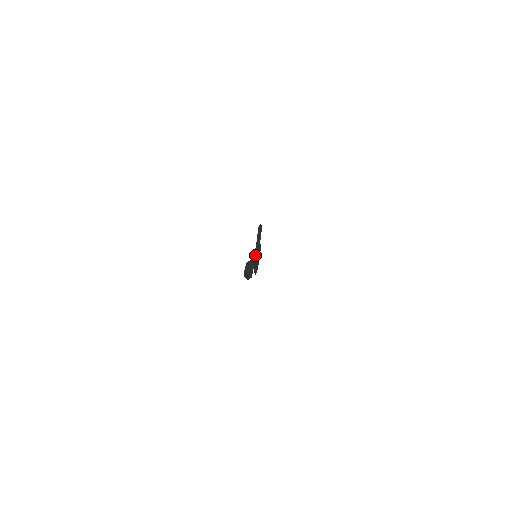
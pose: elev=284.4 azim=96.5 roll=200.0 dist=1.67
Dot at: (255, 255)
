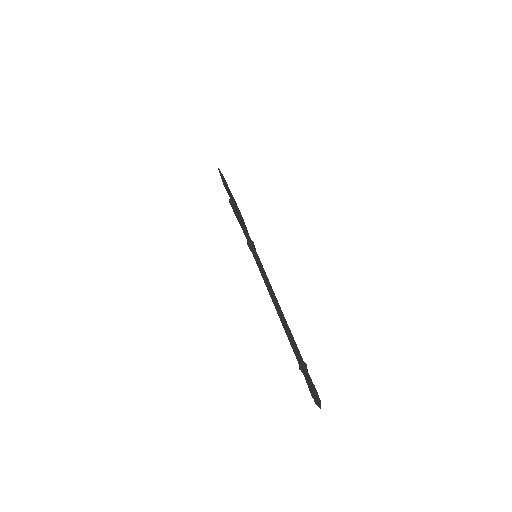
Dot at: (273, 296)
